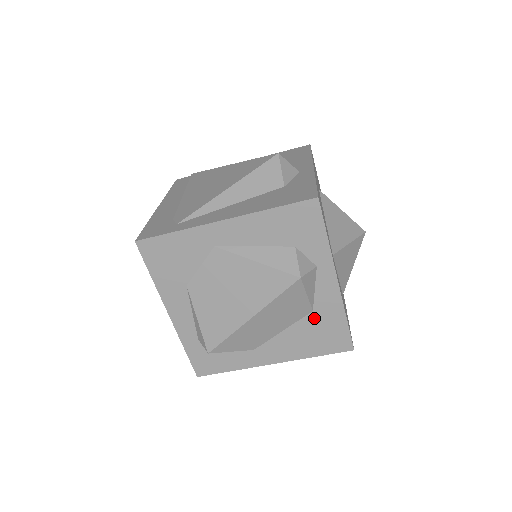
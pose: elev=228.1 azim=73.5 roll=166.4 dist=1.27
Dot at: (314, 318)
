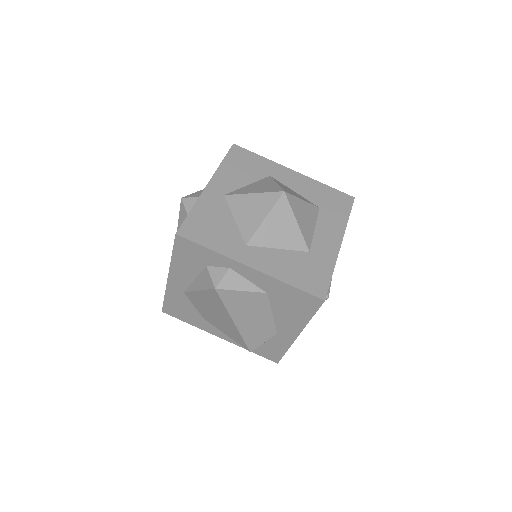
Dot at: (274, 296)
